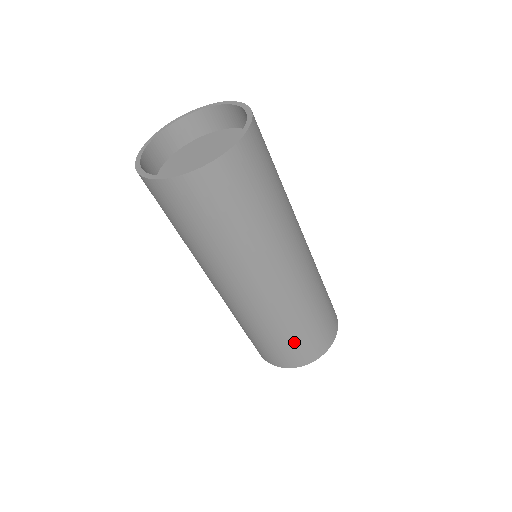
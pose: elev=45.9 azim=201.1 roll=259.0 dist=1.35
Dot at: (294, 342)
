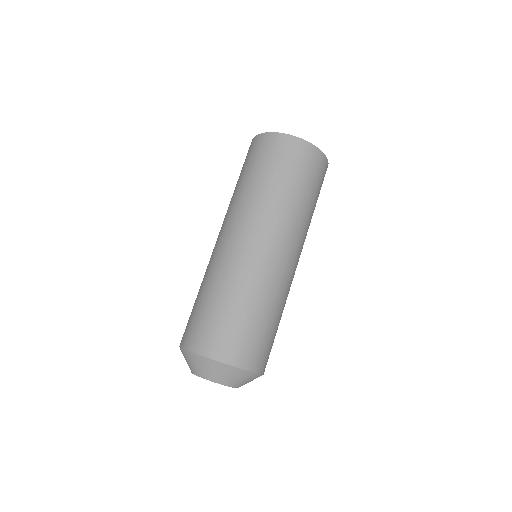
Dot at: (222, 316)
